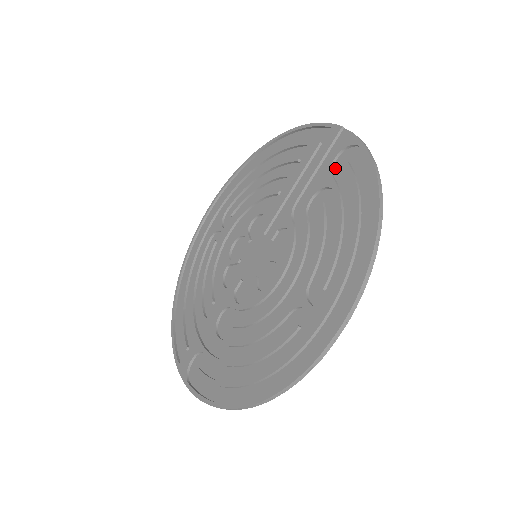
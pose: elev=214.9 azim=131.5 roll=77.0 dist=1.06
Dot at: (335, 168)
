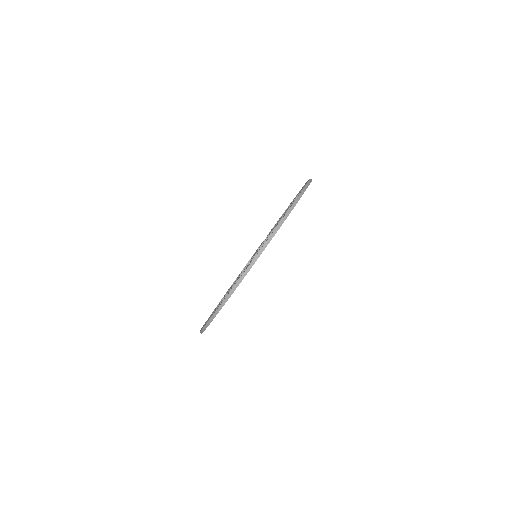
Dot at: occluded
